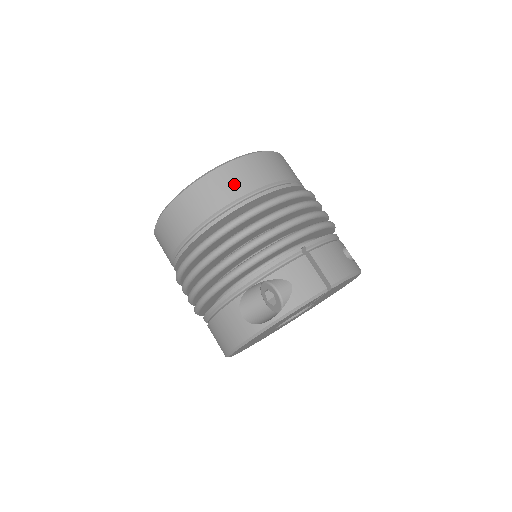
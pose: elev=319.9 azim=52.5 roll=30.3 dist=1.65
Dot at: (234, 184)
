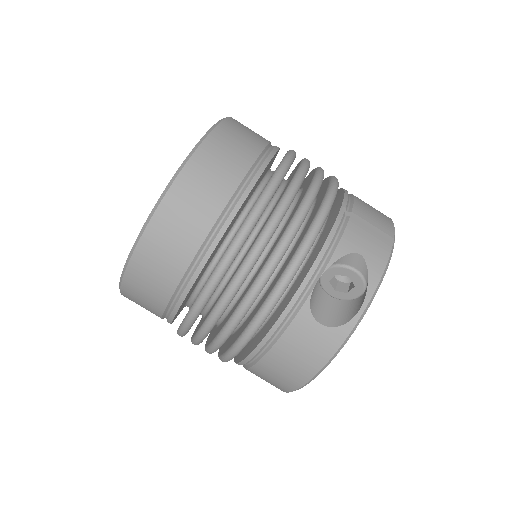
Dot at: (228, 163)
